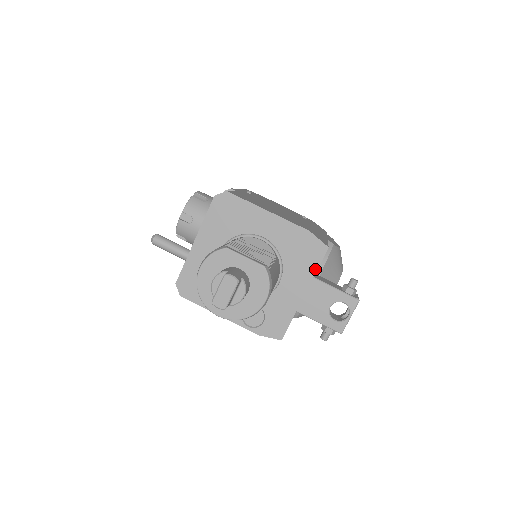
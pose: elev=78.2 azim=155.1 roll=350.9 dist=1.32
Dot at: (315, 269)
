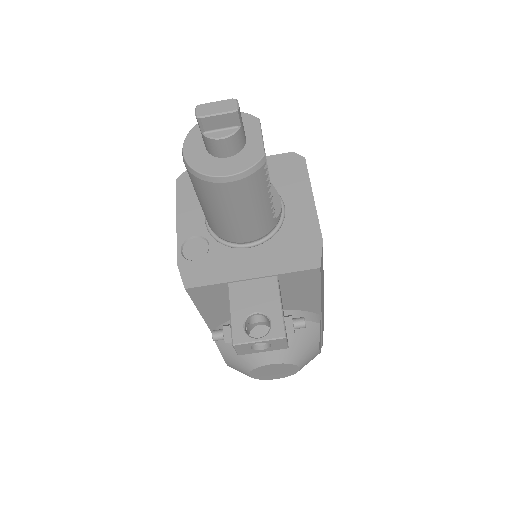
Dot at: (288, 270)
